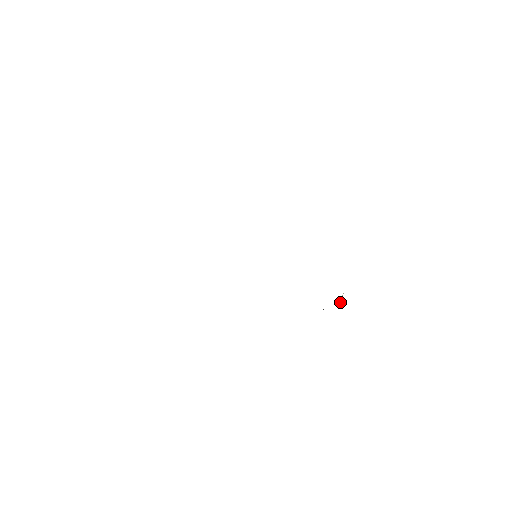
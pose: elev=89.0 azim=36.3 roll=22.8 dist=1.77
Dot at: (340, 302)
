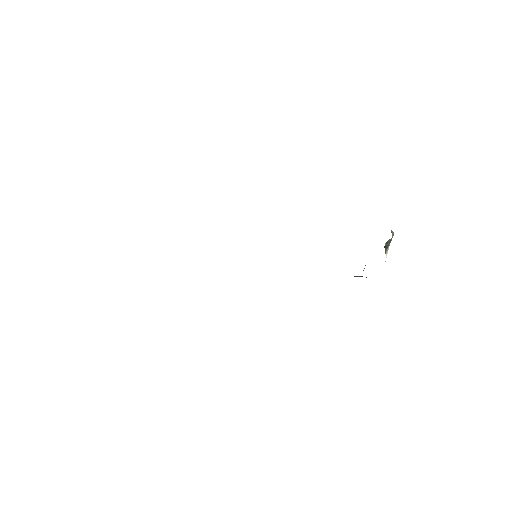
Dot at: occluded
